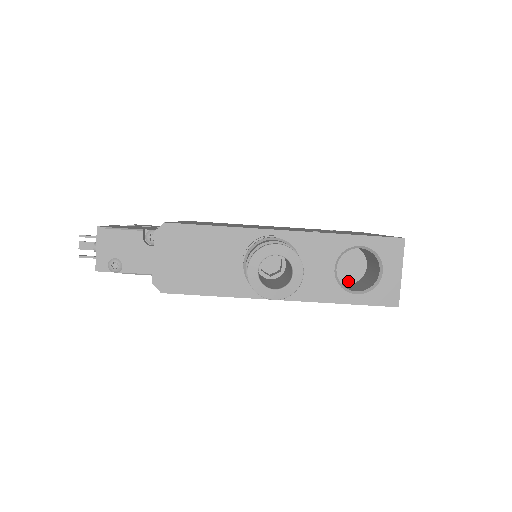
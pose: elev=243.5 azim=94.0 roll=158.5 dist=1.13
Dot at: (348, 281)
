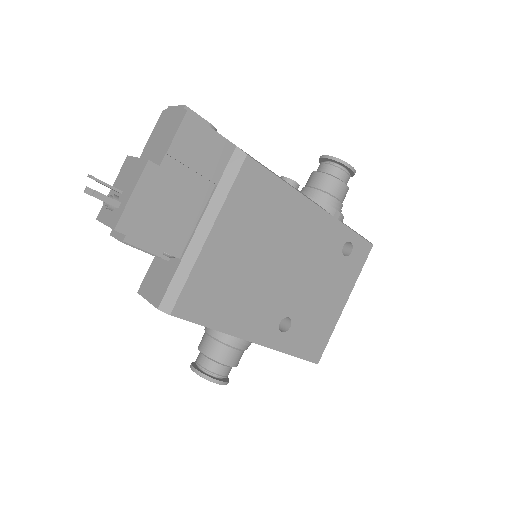
Dot at: occluded
